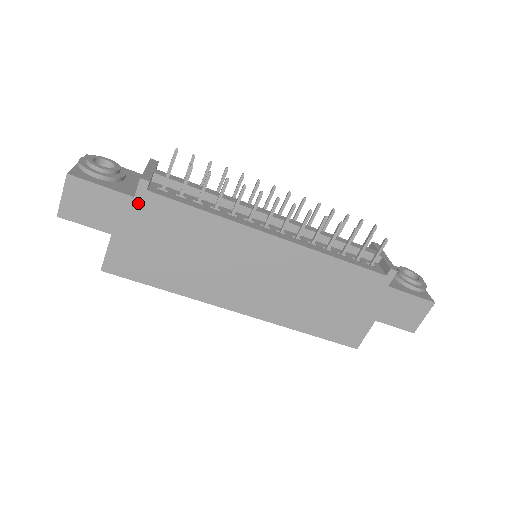
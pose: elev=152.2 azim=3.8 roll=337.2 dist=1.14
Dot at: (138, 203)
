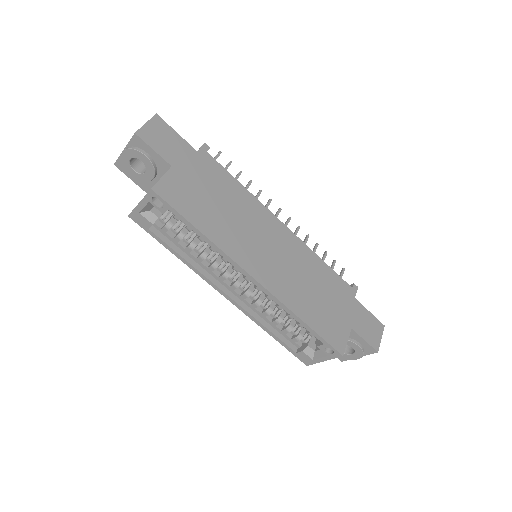
Dot at: (198, 156)
